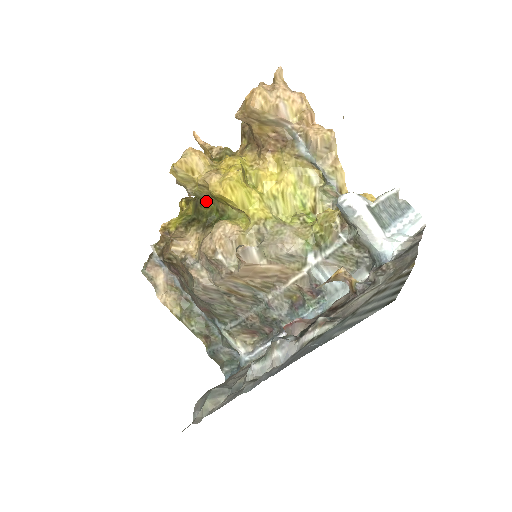
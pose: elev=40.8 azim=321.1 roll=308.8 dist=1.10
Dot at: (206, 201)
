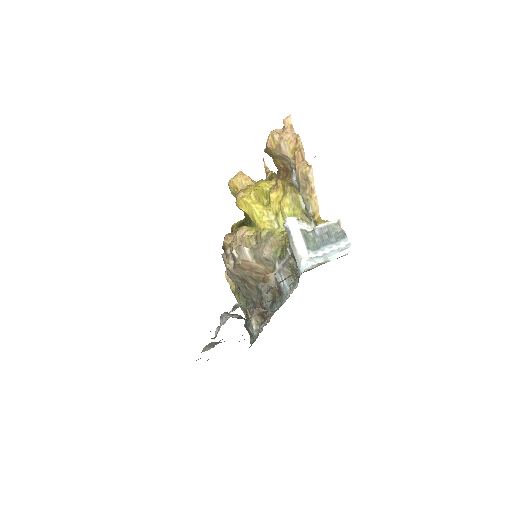
Dot at: occluded
